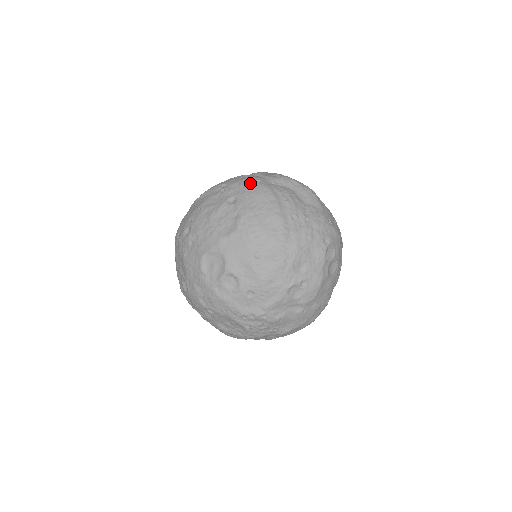
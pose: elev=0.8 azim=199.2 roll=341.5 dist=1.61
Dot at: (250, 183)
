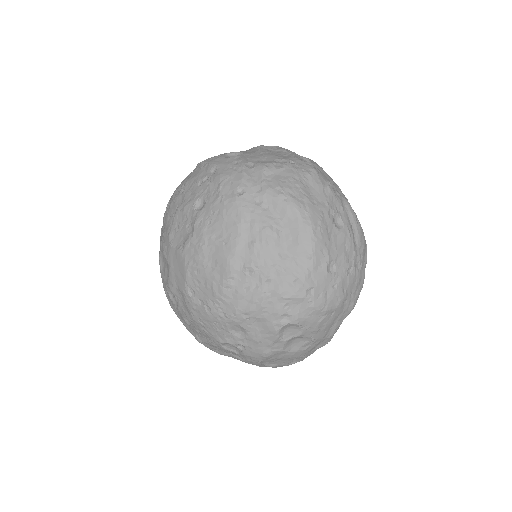
Dot at: (230, 189)
